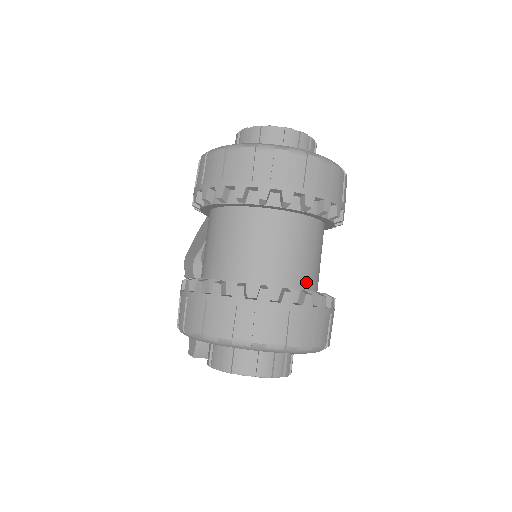
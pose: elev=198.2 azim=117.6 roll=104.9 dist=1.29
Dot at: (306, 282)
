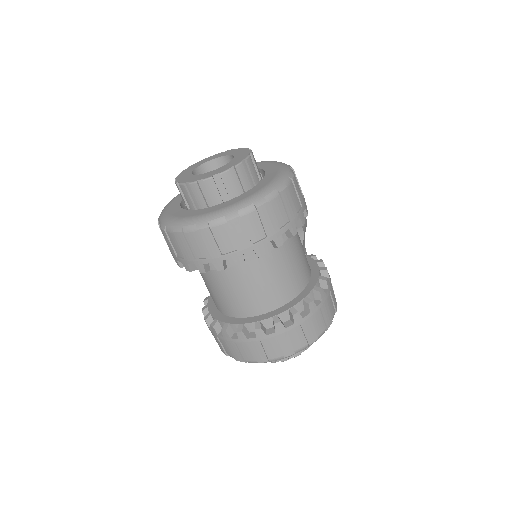
Dot at: (267, 306)
